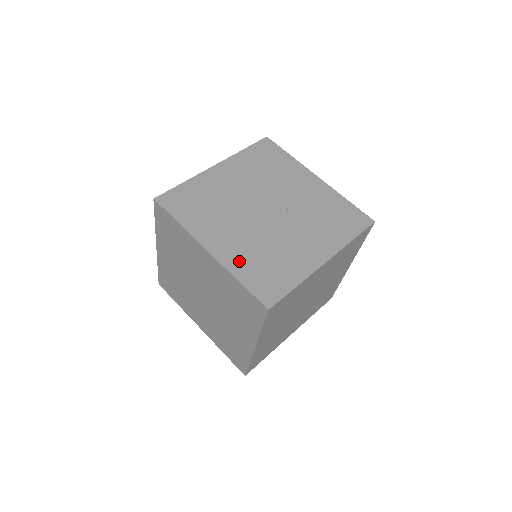
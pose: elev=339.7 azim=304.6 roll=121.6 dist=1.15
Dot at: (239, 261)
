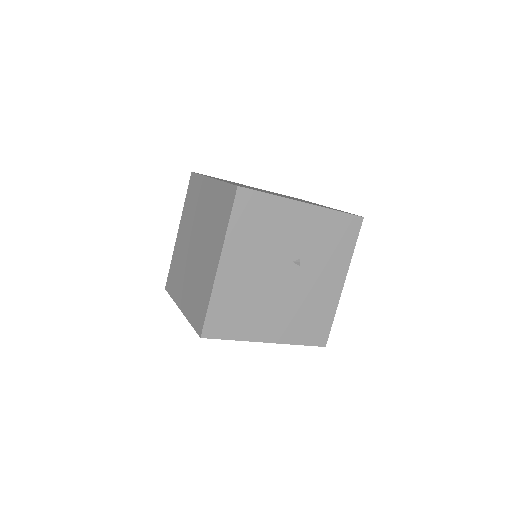
Dot at: (292, 332)
